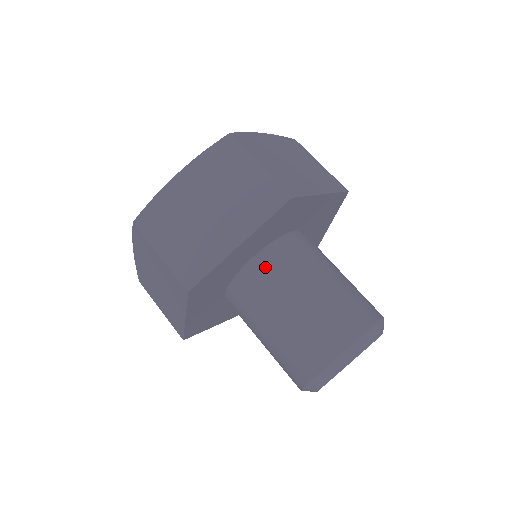
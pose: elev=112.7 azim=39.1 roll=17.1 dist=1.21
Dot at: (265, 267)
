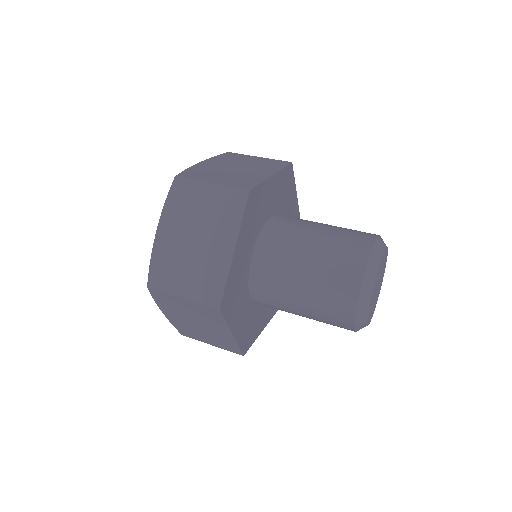
Dot at: (266, 256)
